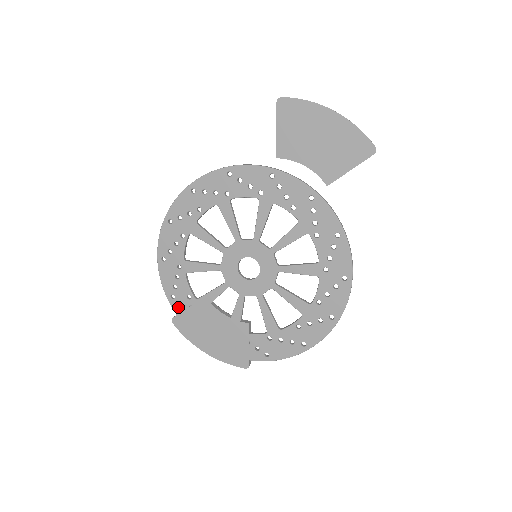
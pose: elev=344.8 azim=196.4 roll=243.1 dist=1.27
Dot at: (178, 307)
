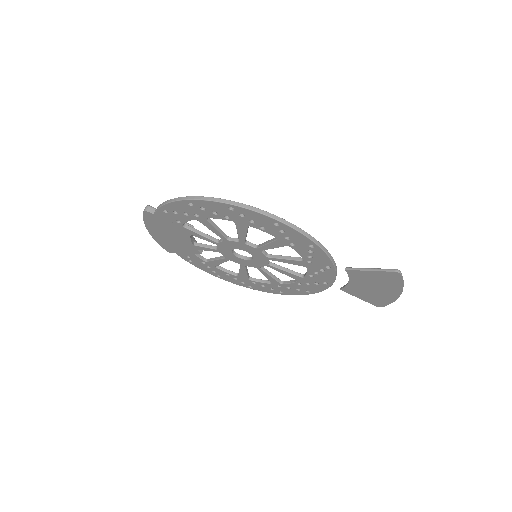
Dot at: (162, 215)
